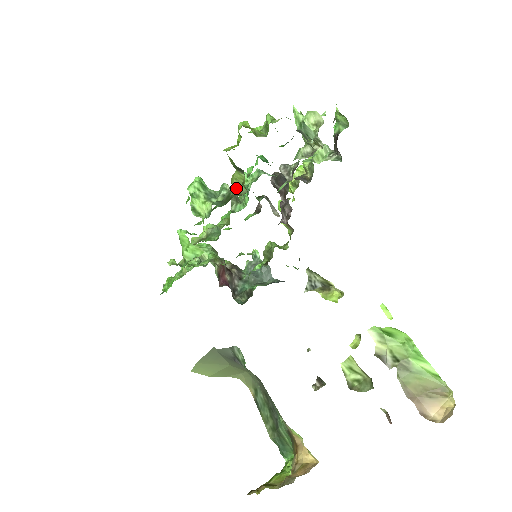
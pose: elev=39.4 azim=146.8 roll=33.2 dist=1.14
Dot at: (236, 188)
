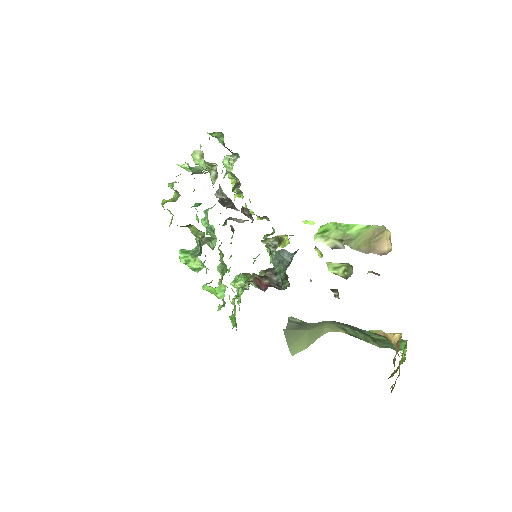
Dot at: (198, 236)
